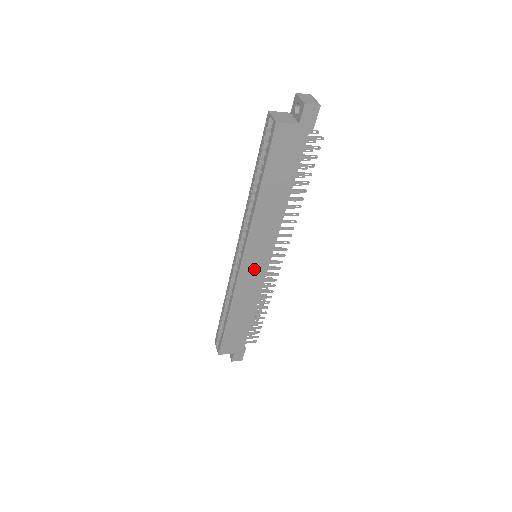
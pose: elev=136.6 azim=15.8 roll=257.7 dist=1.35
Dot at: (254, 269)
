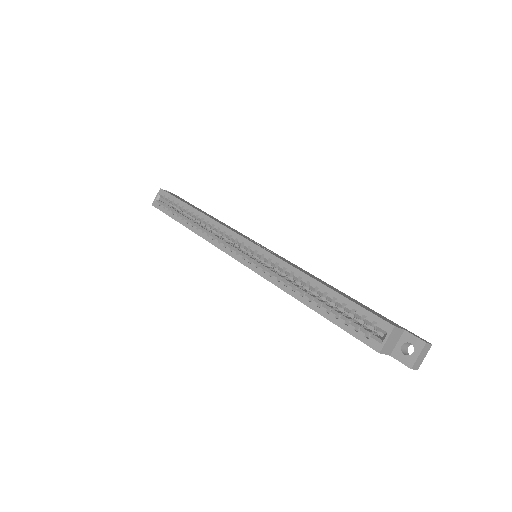
Dot at: occluded
